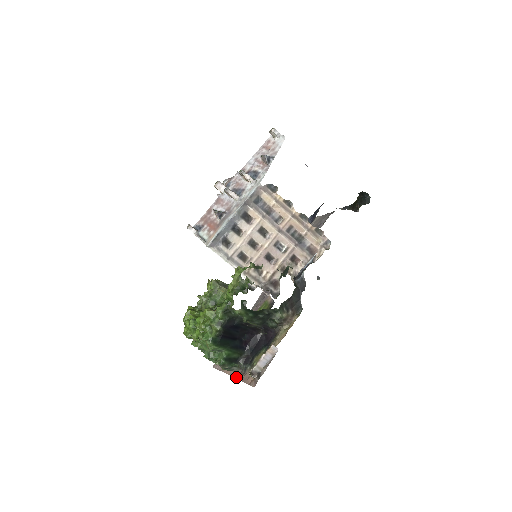
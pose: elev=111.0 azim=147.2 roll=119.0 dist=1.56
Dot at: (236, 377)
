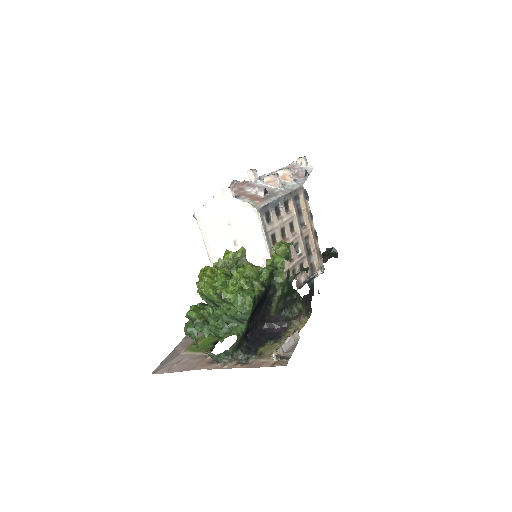
Dot at: (233, 367)
